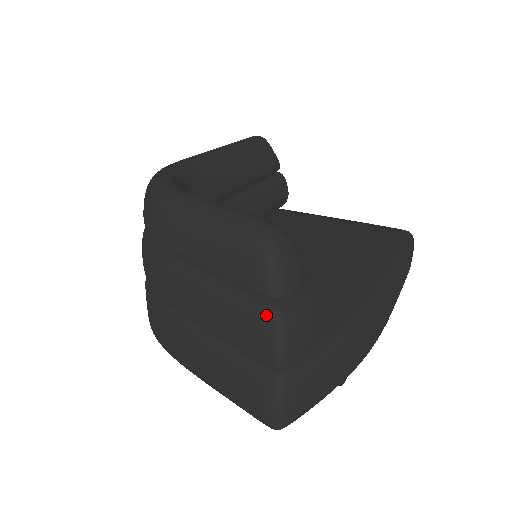
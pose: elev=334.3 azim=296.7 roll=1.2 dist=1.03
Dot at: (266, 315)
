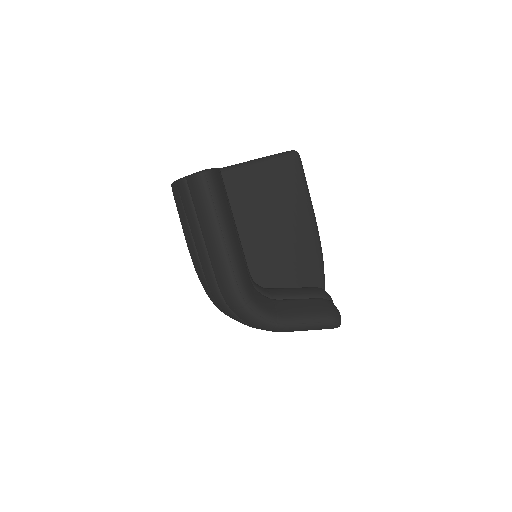
Dot at: occluded
